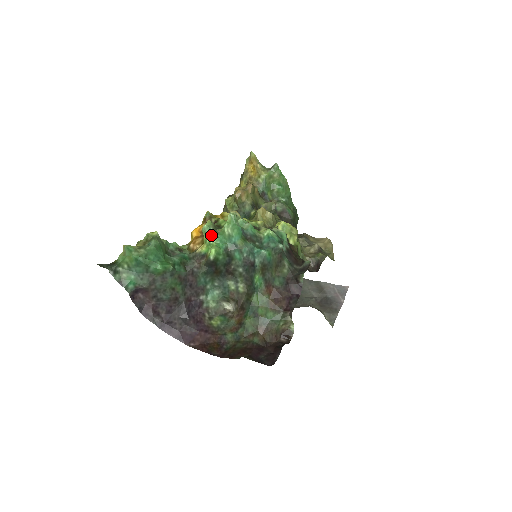
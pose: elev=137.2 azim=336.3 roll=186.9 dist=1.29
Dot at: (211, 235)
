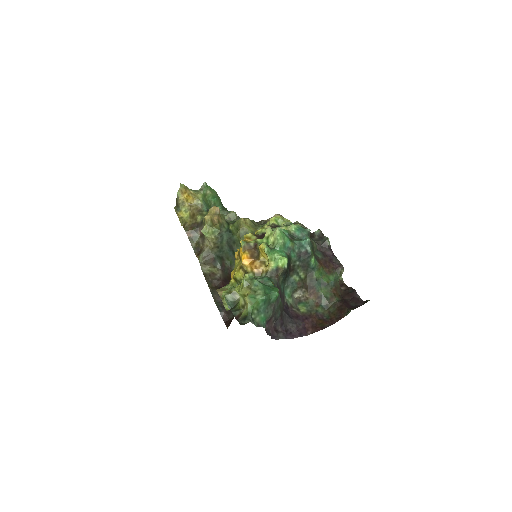
Dot at: (273, 252)
